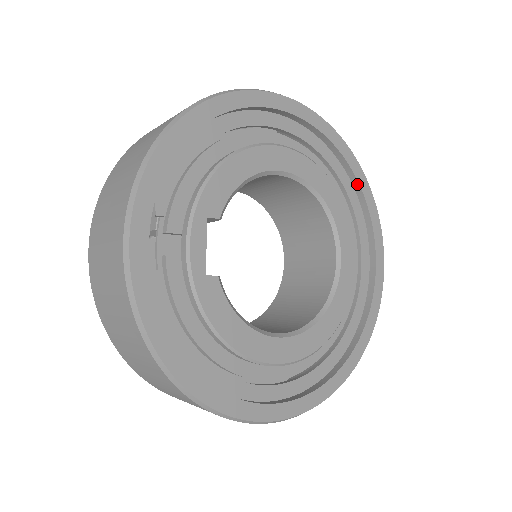
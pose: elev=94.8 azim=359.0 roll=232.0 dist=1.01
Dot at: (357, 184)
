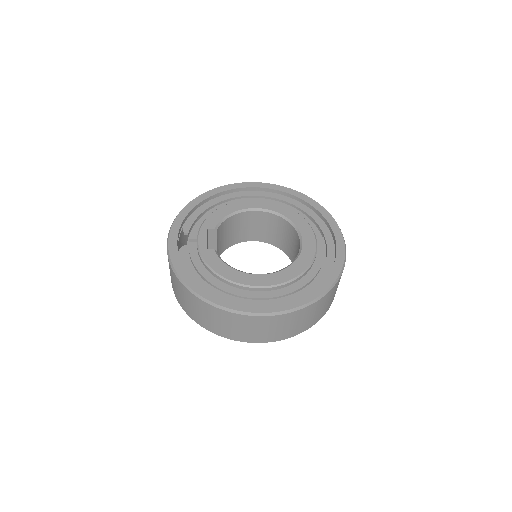
Dot at: (312, 207)
